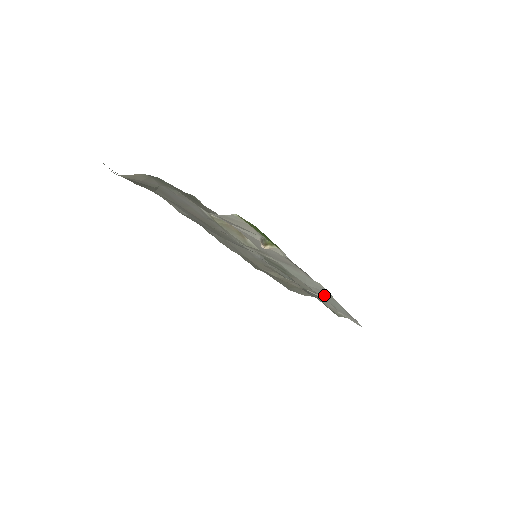
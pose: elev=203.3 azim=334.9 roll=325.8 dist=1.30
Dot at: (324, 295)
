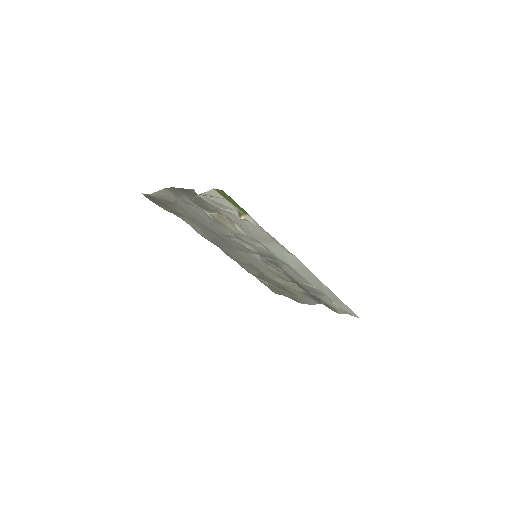
Dot at: (309, 276)
